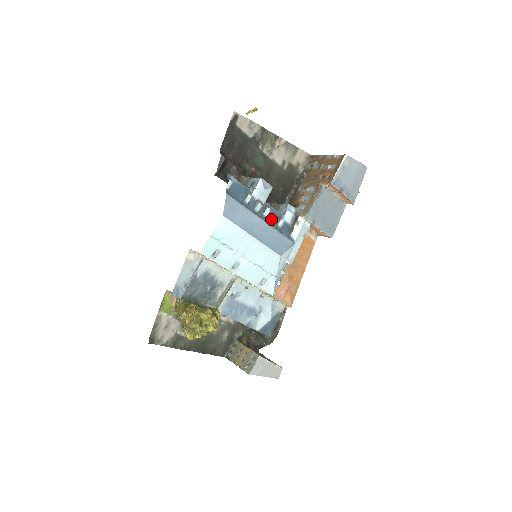
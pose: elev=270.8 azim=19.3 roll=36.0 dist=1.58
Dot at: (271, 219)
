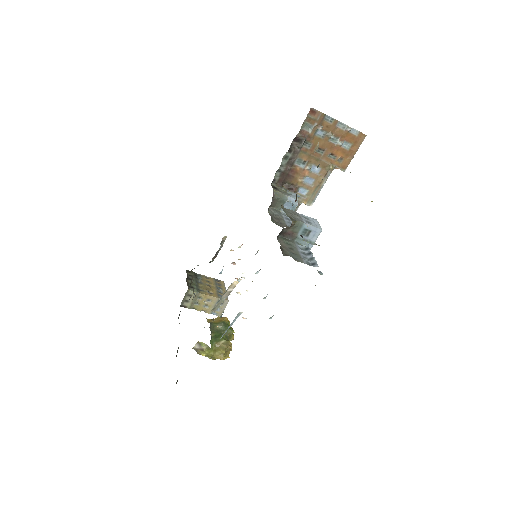
Dot at: occluded
